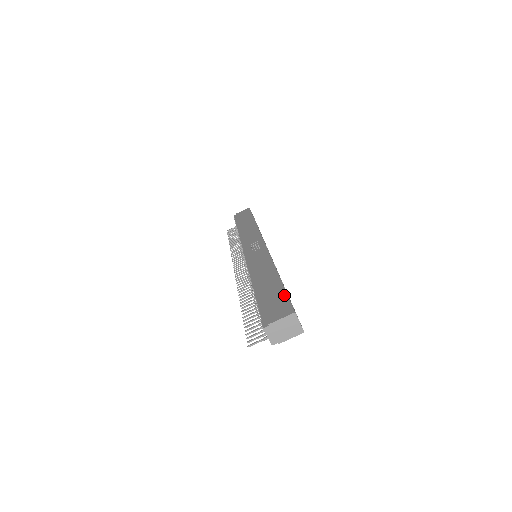
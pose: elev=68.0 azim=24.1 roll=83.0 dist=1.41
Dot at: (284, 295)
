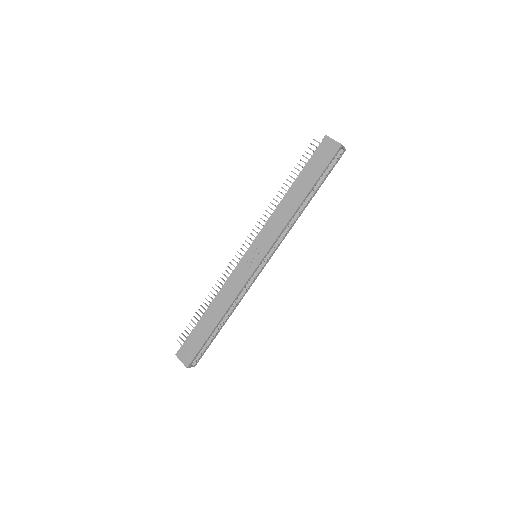
Dot at: (199, 347)
